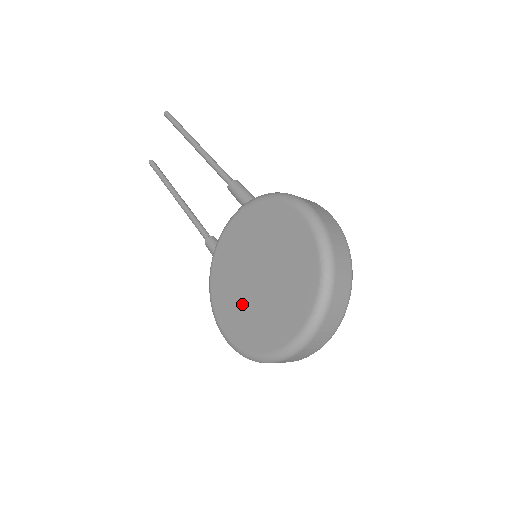
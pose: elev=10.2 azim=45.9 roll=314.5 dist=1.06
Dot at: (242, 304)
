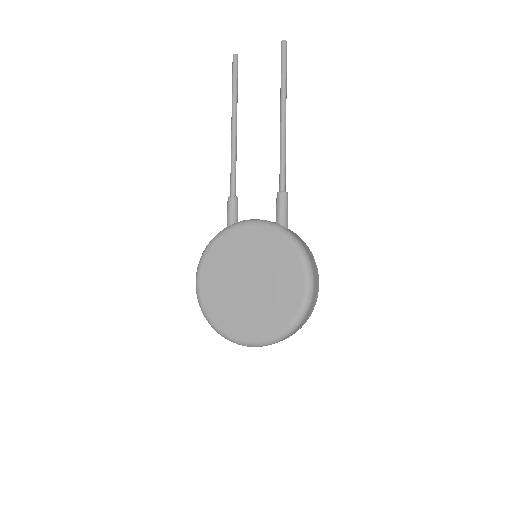
Dot at: (225, 284)
